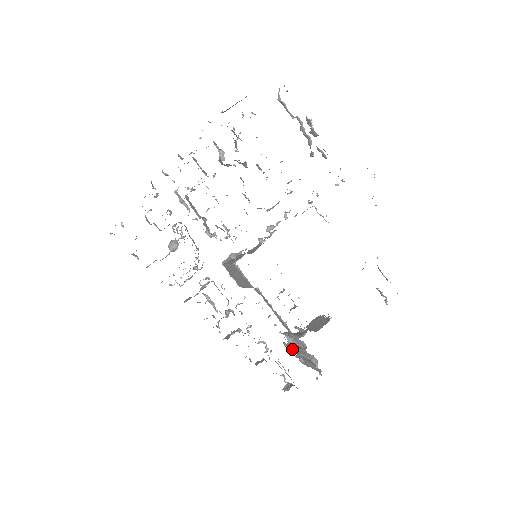
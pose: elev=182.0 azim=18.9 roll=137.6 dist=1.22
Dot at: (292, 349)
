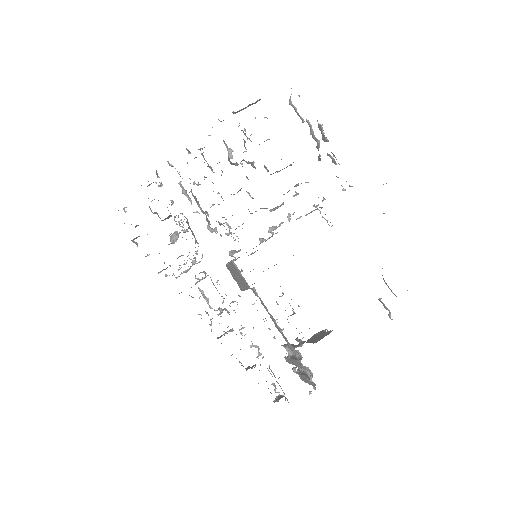
Dot at: occluded
